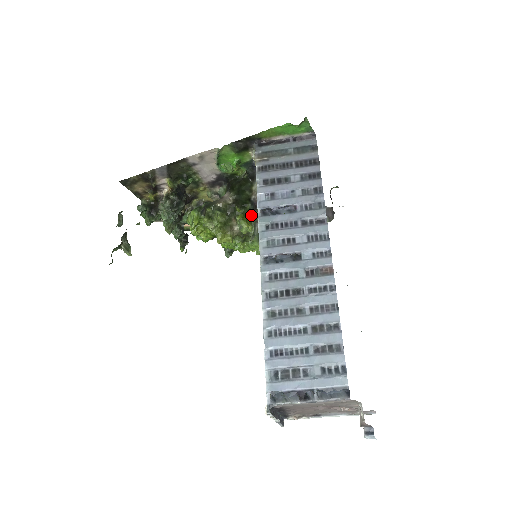
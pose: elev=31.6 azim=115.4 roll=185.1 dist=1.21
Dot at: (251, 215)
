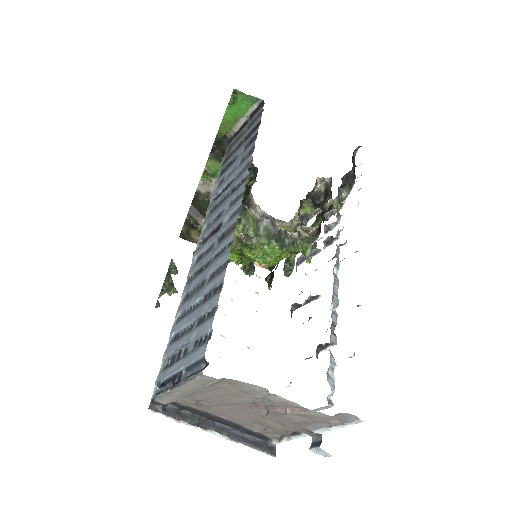
Dot at: (239, 214)
